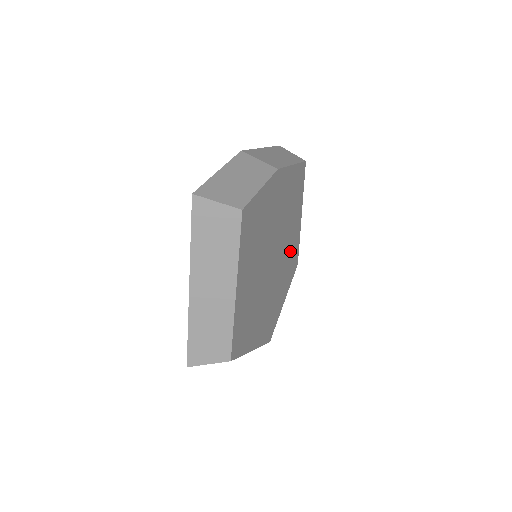
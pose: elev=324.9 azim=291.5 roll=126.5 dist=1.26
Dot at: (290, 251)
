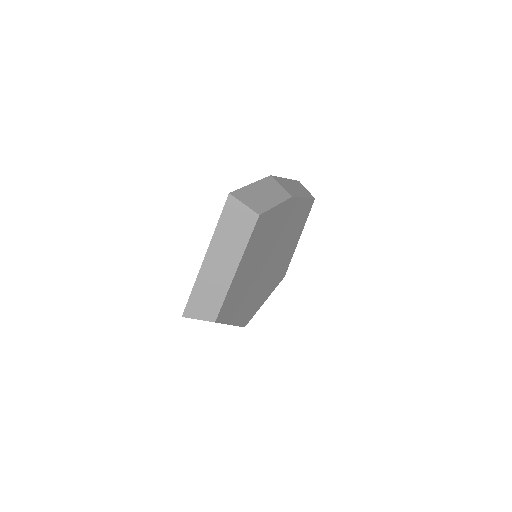
Dot at: (282, 263)
